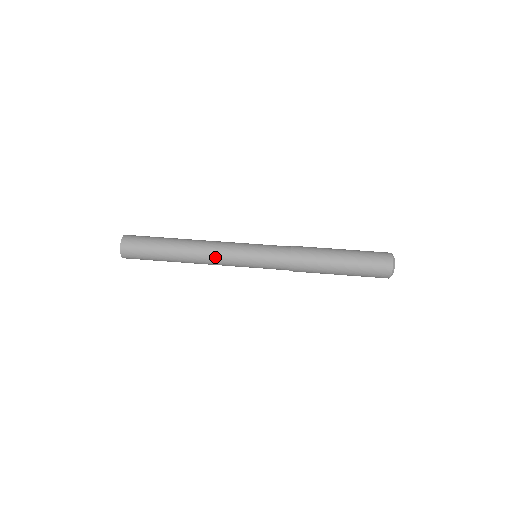
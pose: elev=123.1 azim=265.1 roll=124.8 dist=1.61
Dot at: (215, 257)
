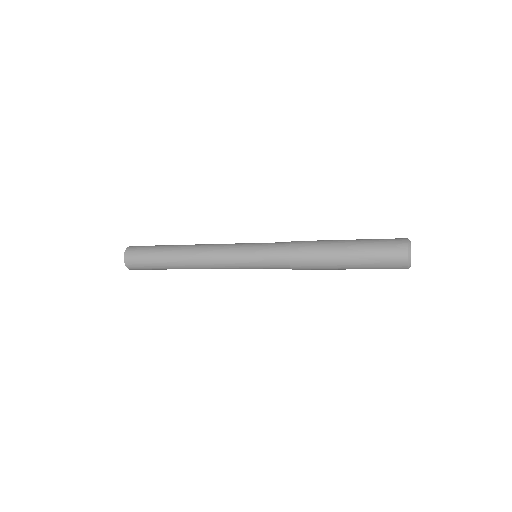
Dot at: (211, 256)
